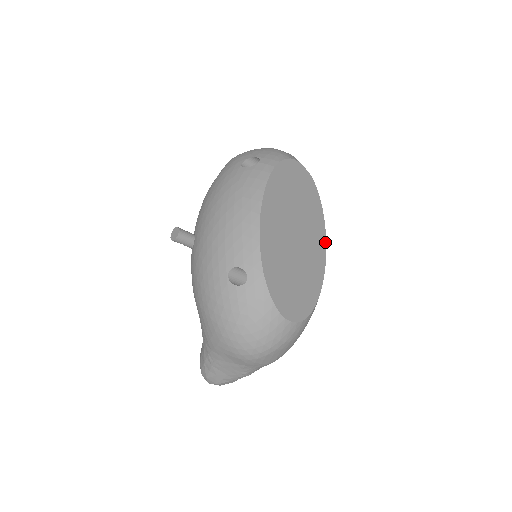
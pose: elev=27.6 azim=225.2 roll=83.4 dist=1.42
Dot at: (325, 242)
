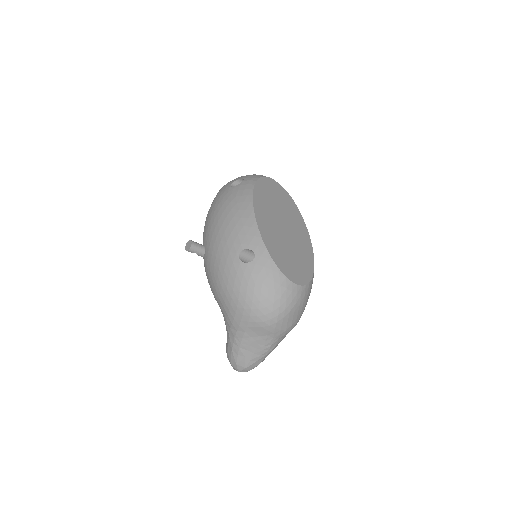
Dot at: (308, 234)
